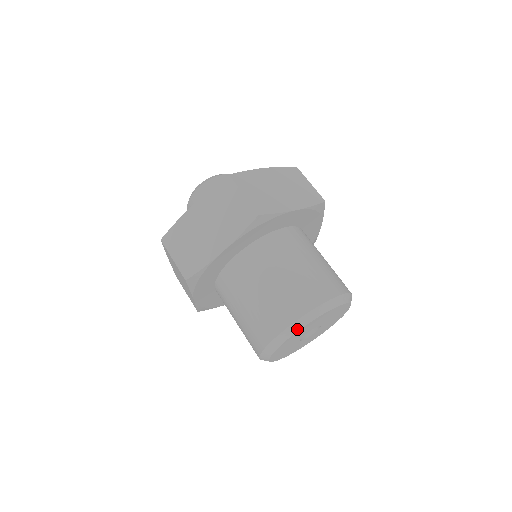
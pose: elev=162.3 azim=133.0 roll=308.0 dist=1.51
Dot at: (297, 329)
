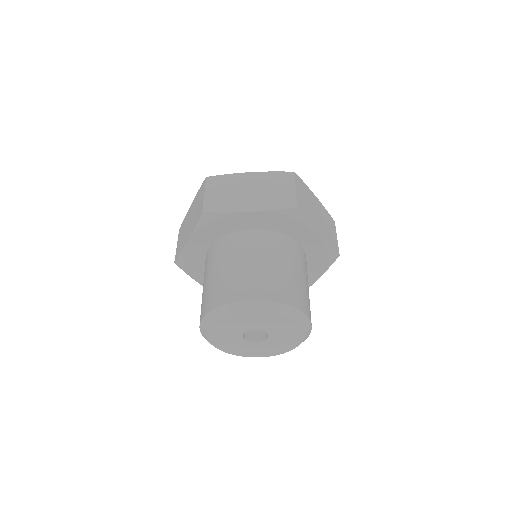
Dot at: (258, 308)
